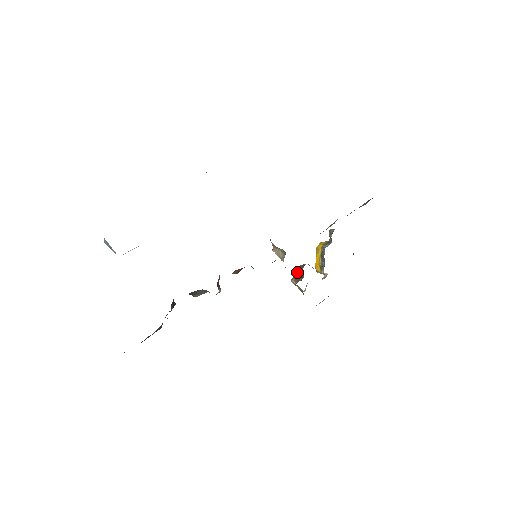
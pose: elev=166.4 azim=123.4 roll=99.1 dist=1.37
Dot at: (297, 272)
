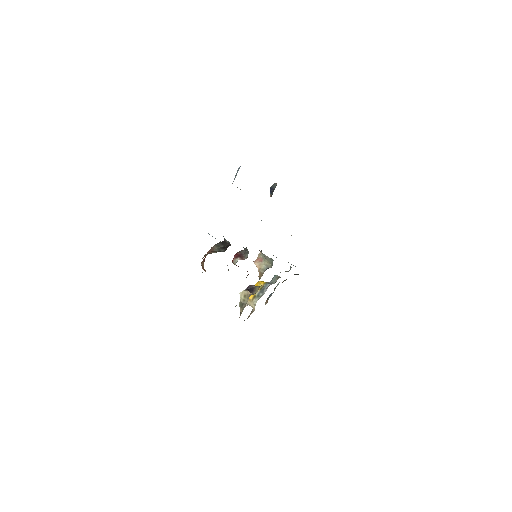
Dot at: (248, 288)
